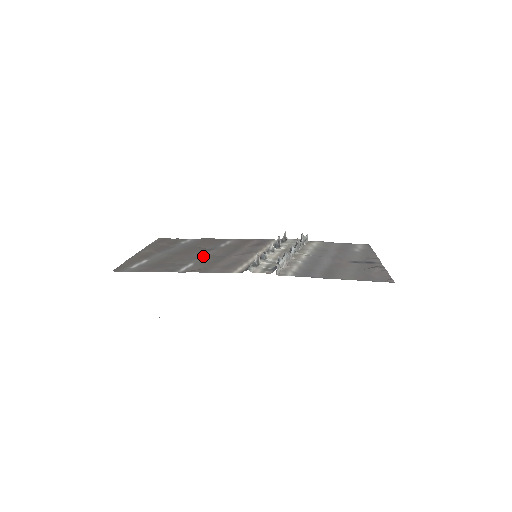
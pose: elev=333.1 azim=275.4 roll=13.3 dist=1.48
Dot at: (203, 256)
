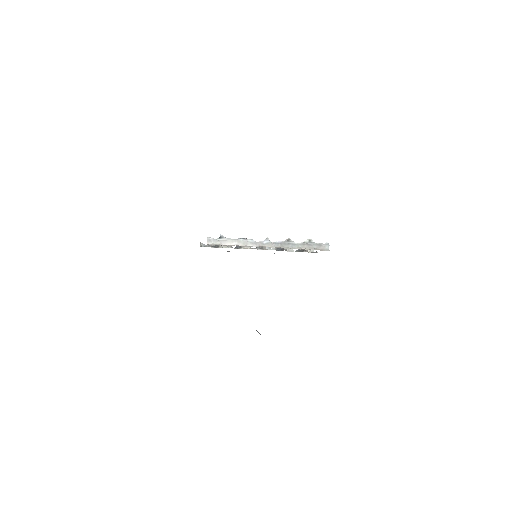
Dot at: occluded
